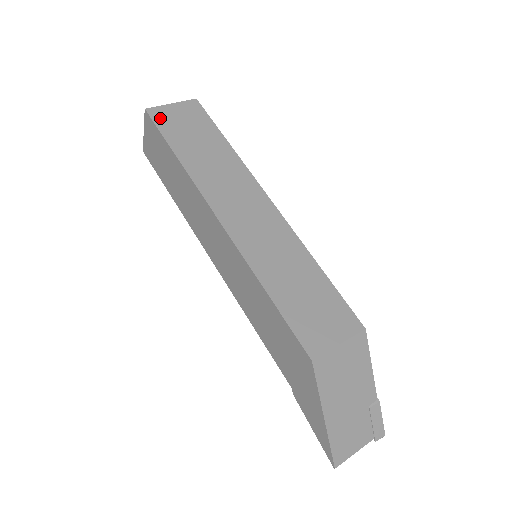
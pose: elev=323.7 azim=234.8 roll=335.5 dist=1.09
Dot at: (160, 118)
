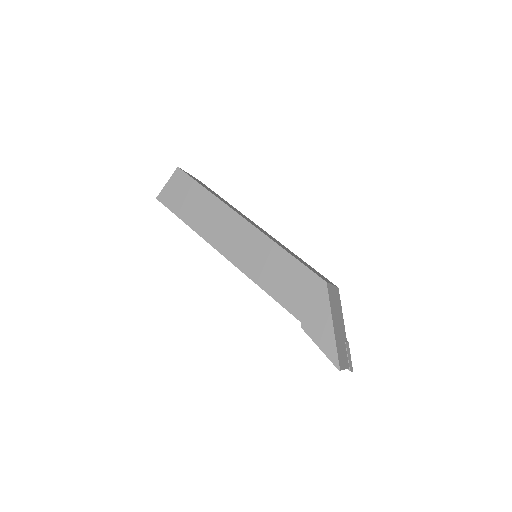
Dot at: (188, 174)
